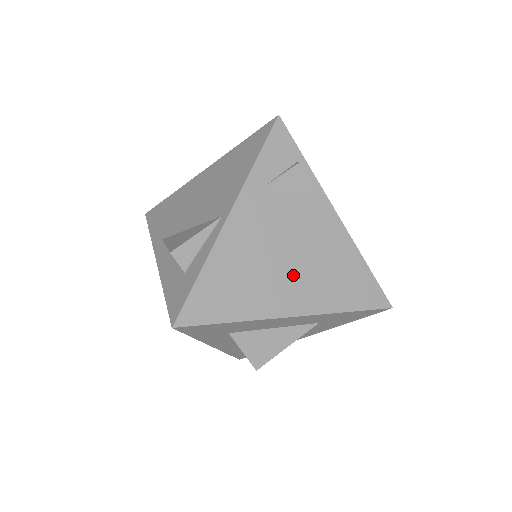
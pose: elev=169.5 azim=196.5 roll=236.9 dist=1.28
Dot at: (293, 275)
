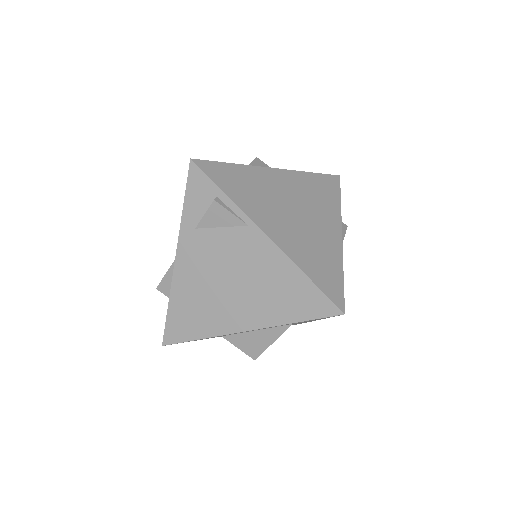
Dot at: (238, 298)
